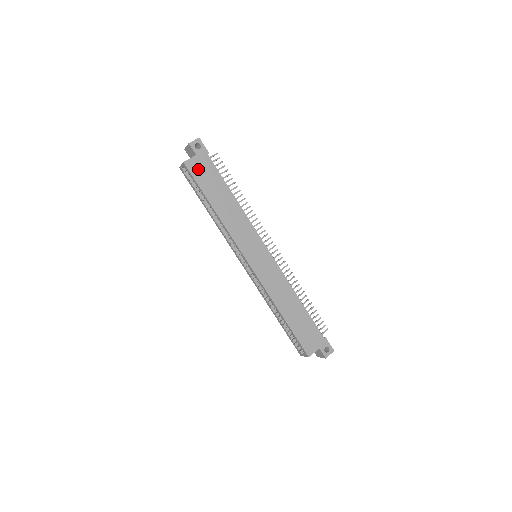
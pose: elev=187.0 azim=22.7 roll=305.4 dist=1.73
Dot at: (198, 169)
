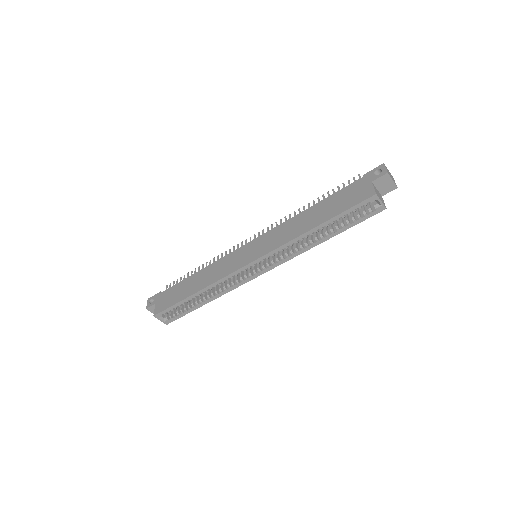
Dot at: (164, 304)
